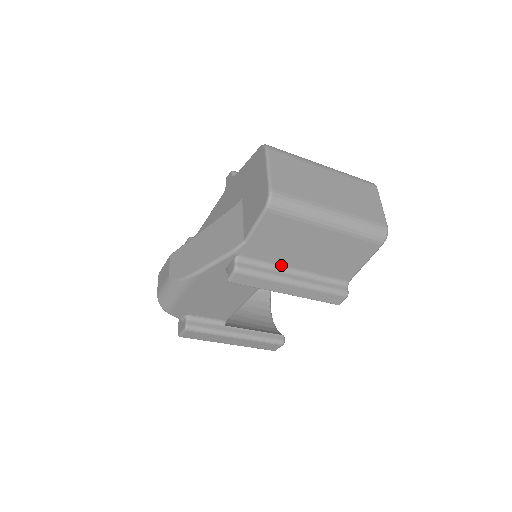
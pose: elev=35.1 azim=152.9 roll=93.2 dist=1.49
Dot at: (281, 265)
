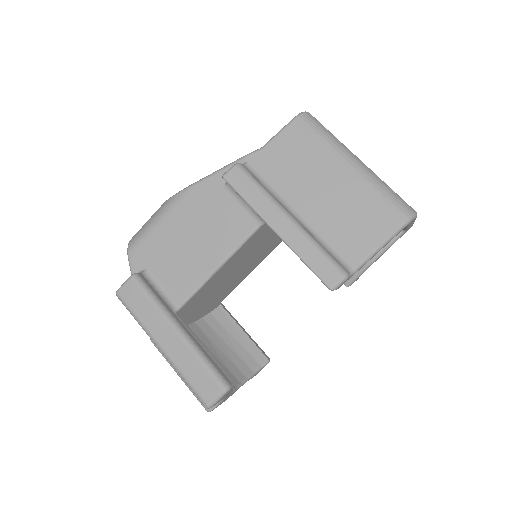
Dot at: (283, 198)
